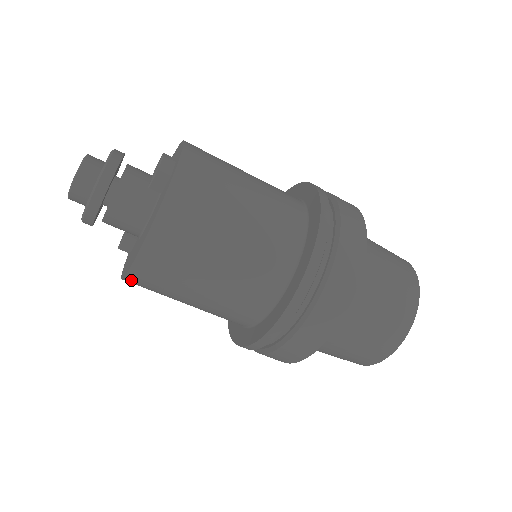
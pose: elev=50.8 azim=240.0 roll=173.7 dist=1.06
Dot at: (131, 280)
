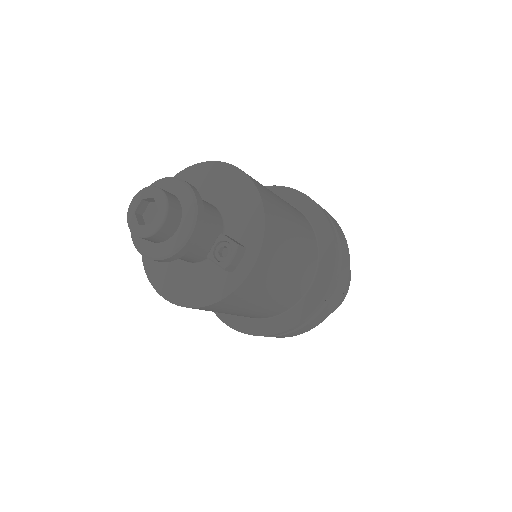
Dot at: occluded
